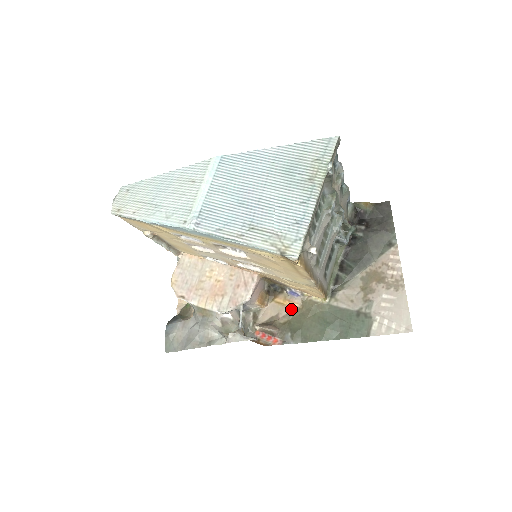
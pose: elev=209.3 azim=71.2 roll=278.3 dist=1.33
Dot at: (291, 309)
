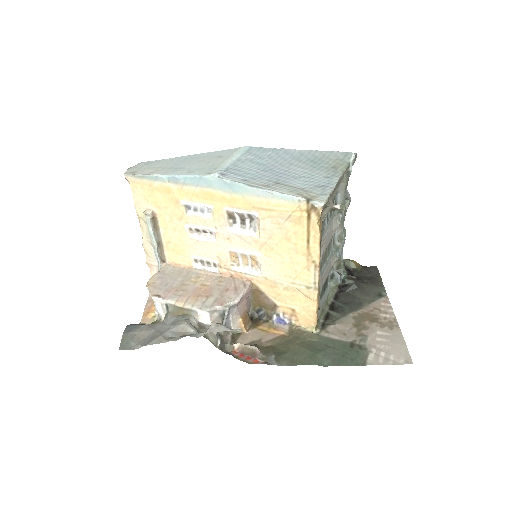
Dot at: (276, 335)
